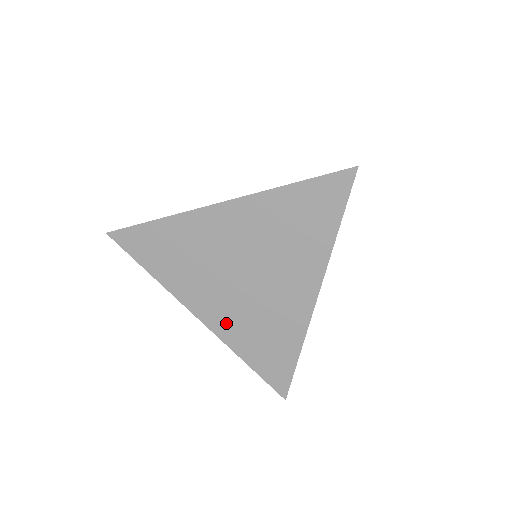
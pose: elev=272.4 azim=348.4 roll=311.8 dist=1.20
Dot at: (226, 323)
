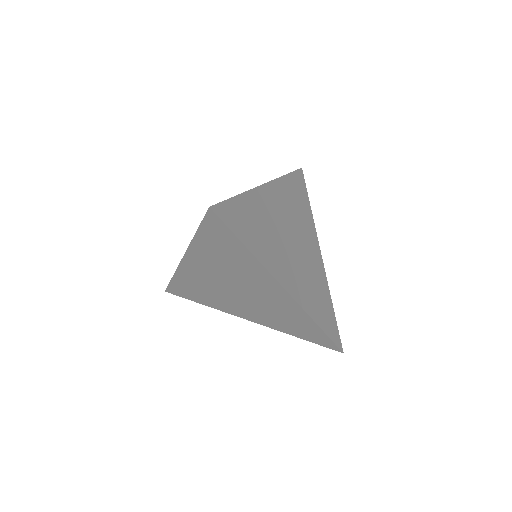
Dot at: (262, 319)
